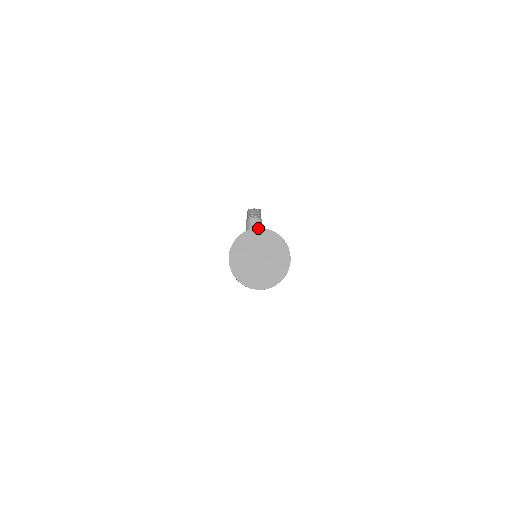
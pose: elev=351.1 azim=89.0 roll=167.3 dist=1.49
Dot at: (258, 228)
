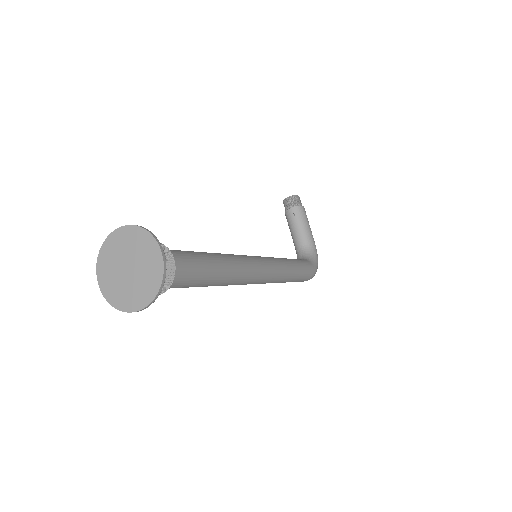
Dot at: (118, 228)
